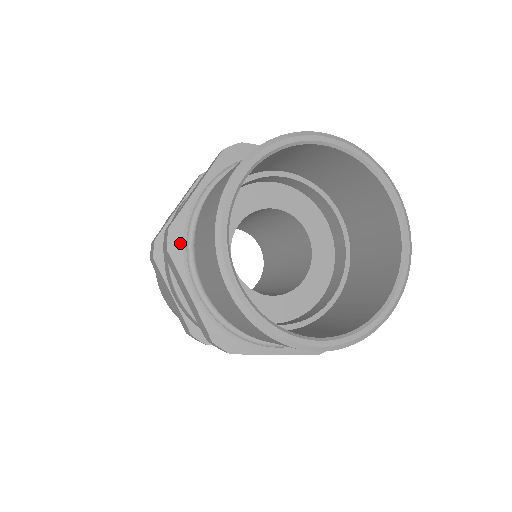
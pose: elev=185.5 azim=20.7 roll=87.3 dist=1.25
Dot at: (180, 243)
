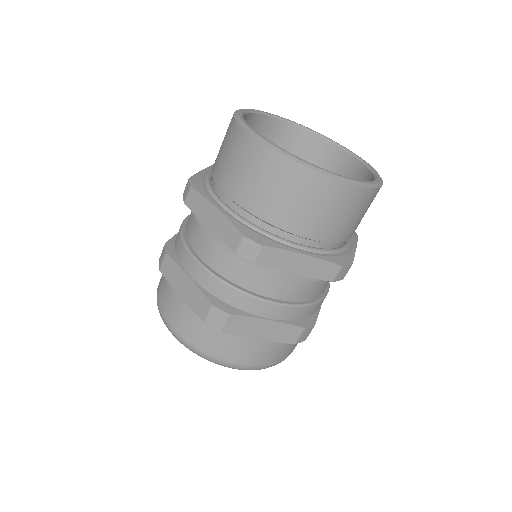
Dot at: occluded
